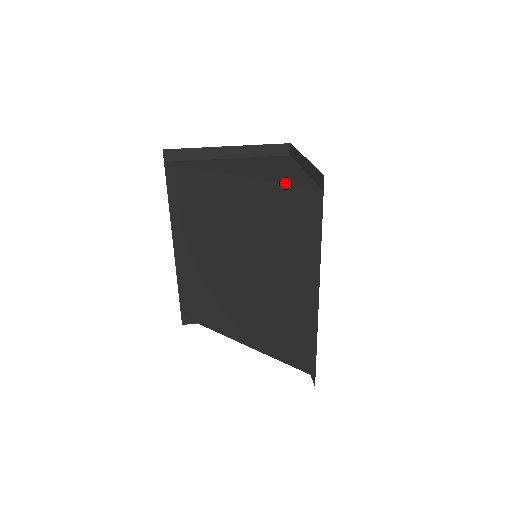
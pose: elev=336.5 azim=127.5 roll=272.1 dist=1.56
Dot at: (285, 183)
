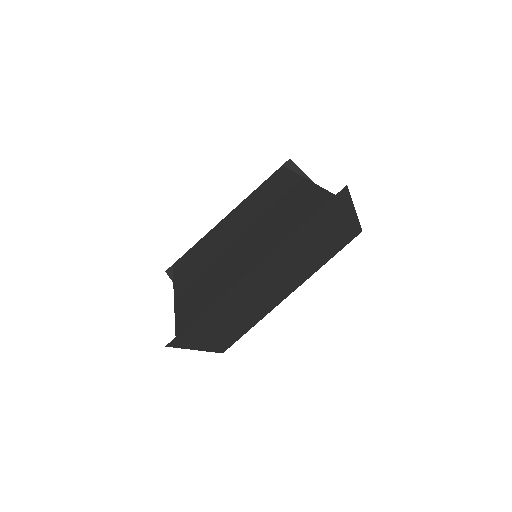
Dot at: occluded
